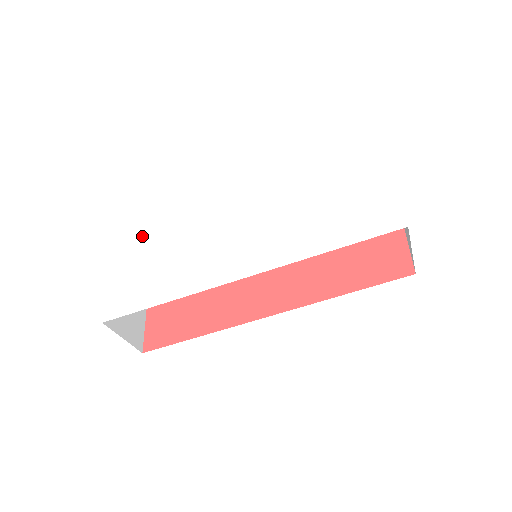
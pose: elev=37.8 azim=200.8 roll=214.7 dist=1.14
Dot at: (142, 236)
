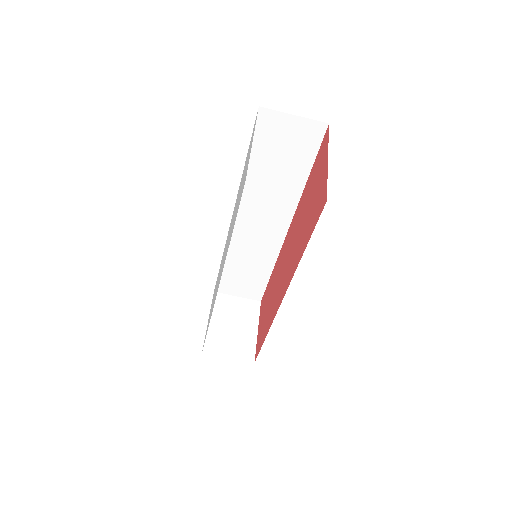
Dot at: occluded
